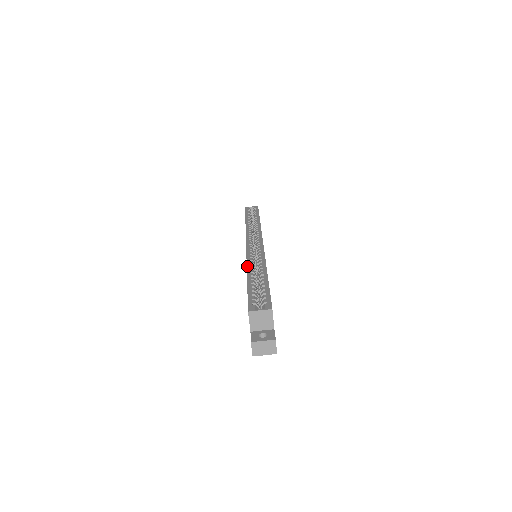
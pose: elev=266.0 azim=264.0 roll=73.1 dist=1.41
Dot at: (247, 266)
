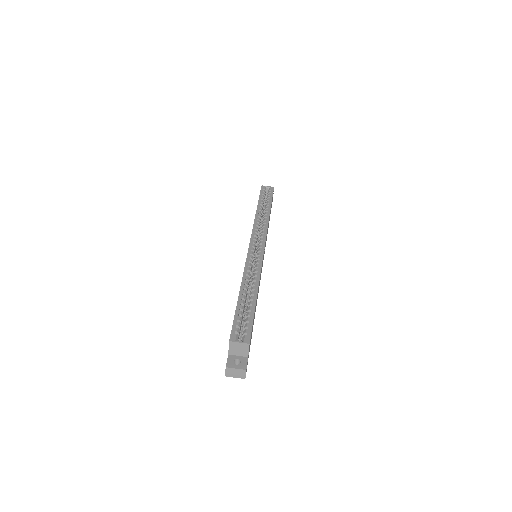
Dot at: (242, 278)
